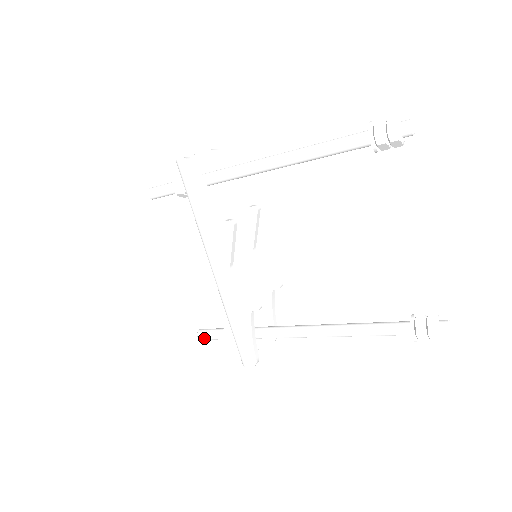
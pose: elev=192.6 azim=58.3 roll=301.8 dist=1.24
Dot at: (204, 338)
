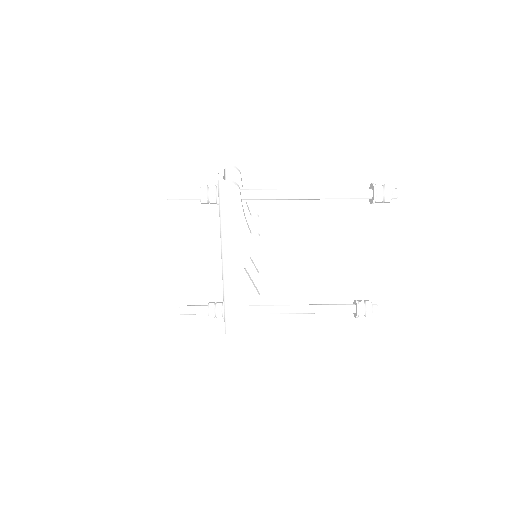
Dot at: (186, 314)
